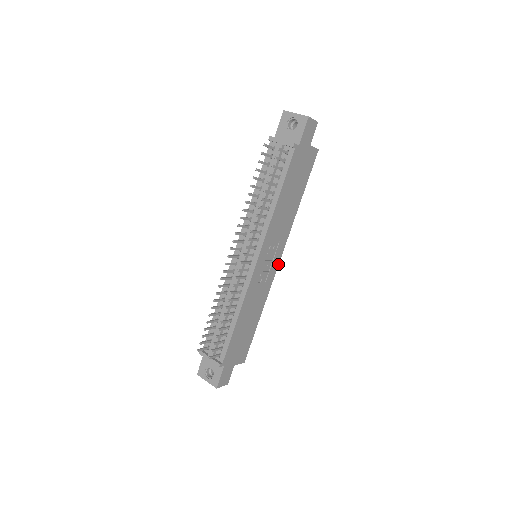
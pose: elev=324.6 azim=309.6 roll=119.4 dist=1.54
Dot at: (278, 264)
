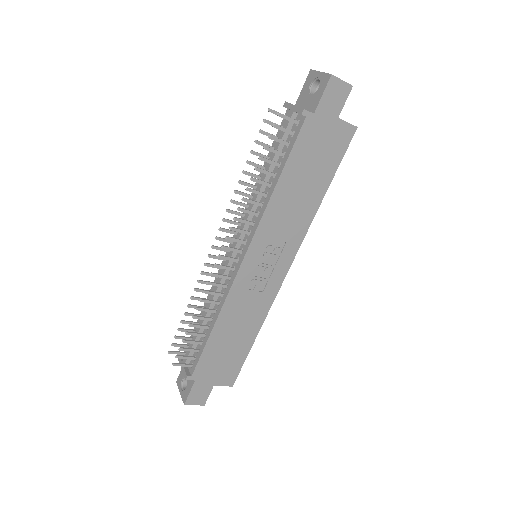
Dot at: (286, 273)
